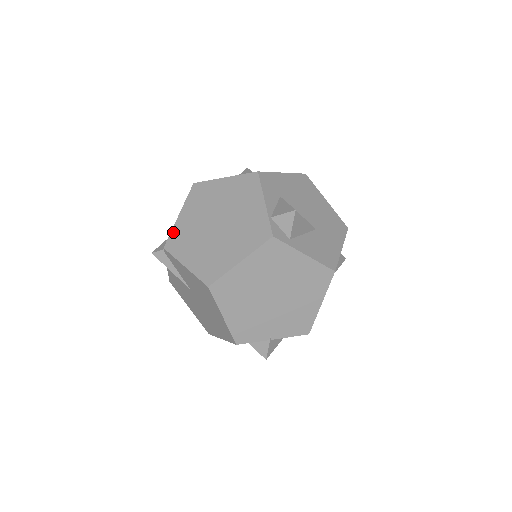
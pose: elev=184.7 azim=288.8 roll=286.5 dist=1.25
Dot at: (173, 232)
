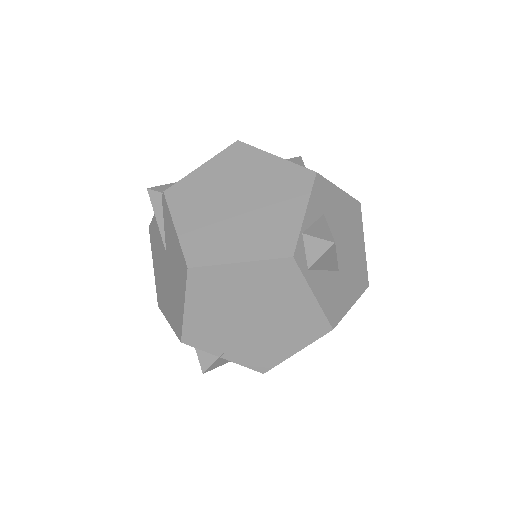
Dot at: (184, 180)
